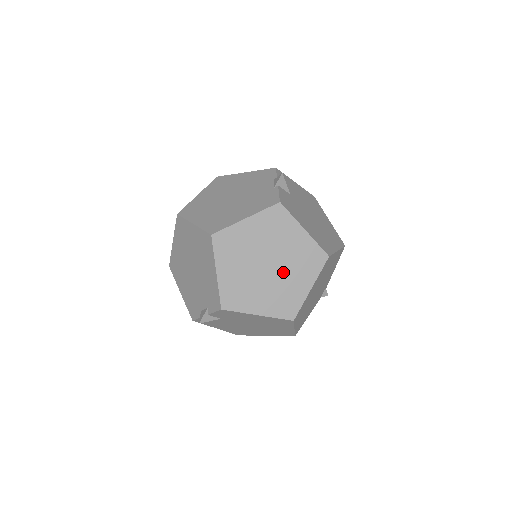
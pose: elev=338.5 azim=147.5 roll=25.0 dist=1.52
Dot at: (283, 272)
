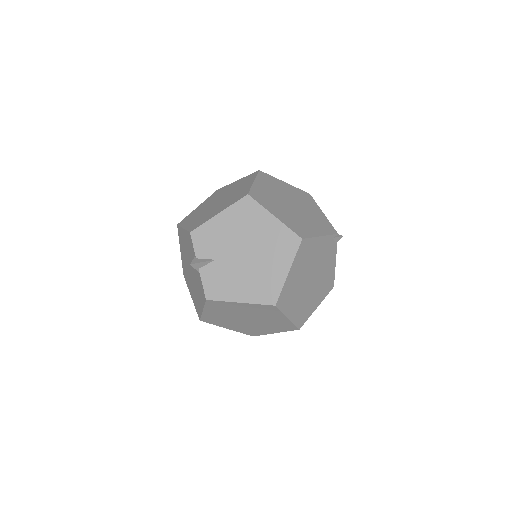
Dot at: (260, 319)
